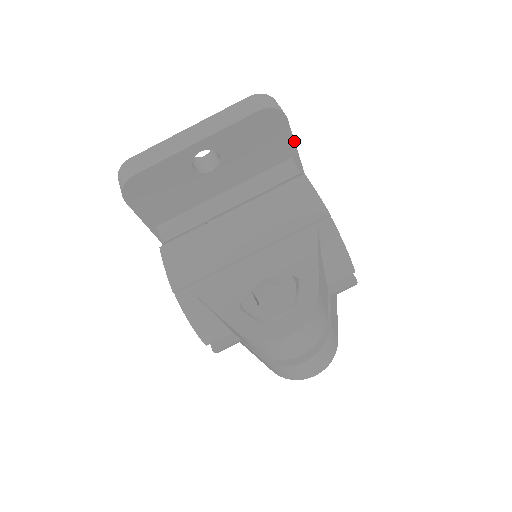
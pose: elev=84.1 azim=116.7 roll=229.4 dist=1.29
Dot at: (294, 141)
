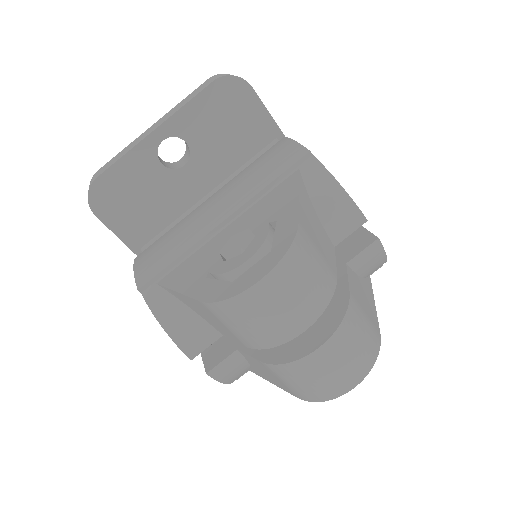
Dot at: (271, 116)
